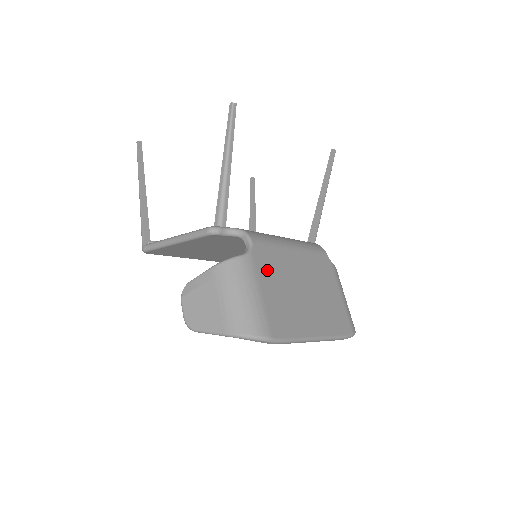
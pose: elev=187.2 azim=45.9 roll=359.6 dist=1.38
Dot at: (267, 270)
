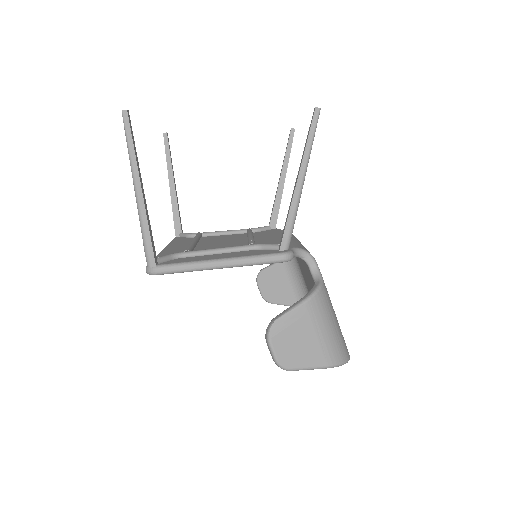
Dot at: occluded
